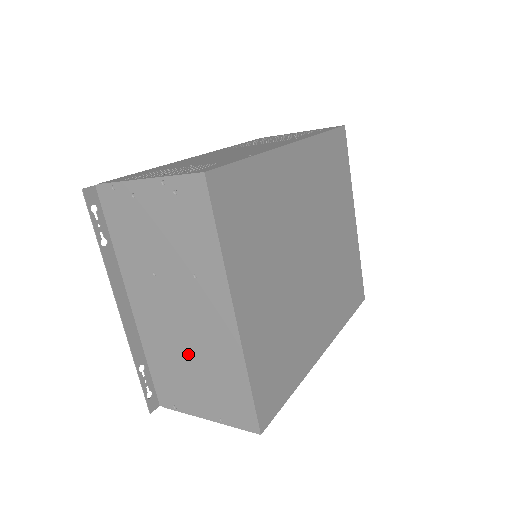
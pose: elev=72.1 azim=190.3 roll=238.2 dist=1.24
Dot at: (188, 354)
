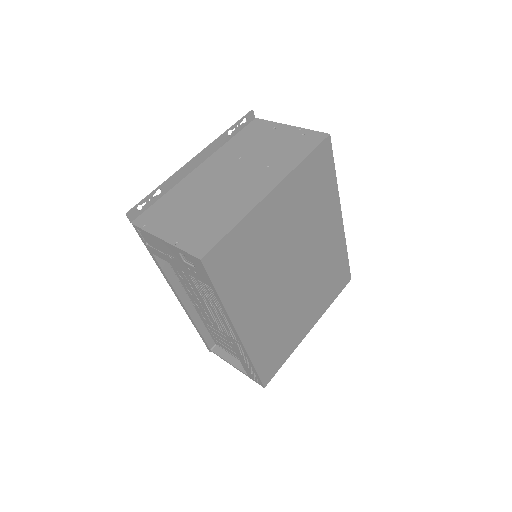
Dot at: (206, 200)
